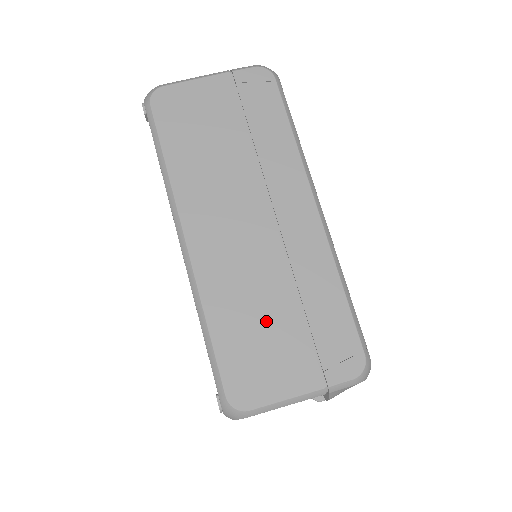
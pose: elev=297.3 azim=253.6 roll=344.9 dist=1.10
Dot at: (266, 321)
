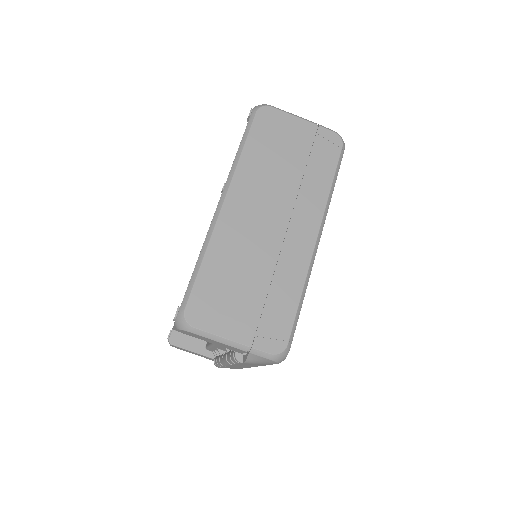
Dot at: (240, 282)
